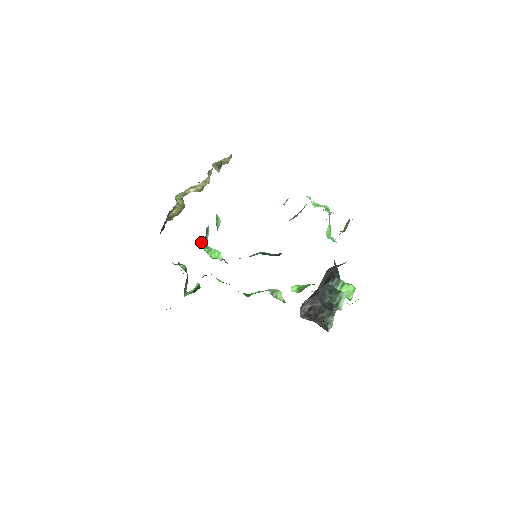
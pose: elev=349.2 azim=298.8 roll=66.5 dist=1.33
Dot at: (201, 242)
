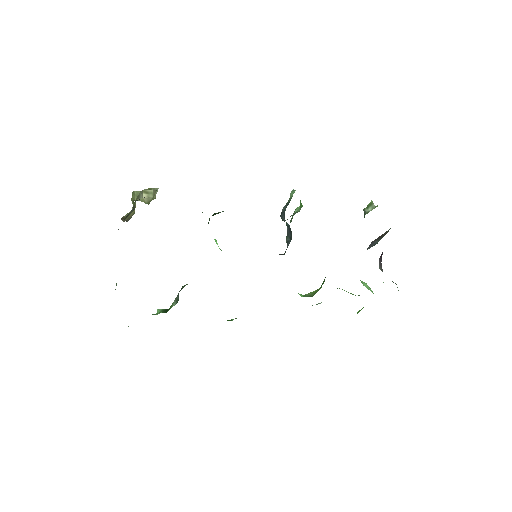
Dot at: occluded
